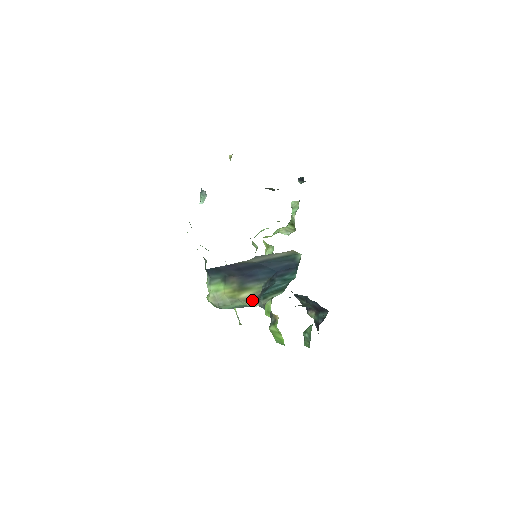
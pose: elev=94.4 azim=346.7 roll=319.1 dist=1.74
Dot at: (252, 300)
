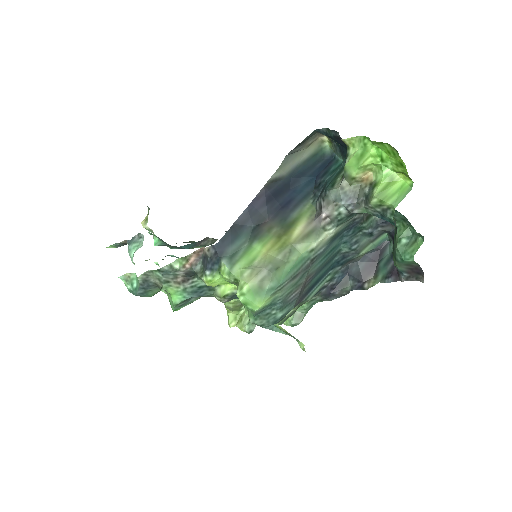
Dot at: (312, 230)
